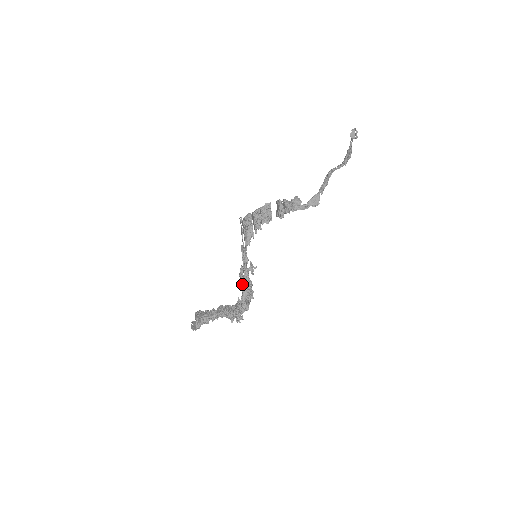
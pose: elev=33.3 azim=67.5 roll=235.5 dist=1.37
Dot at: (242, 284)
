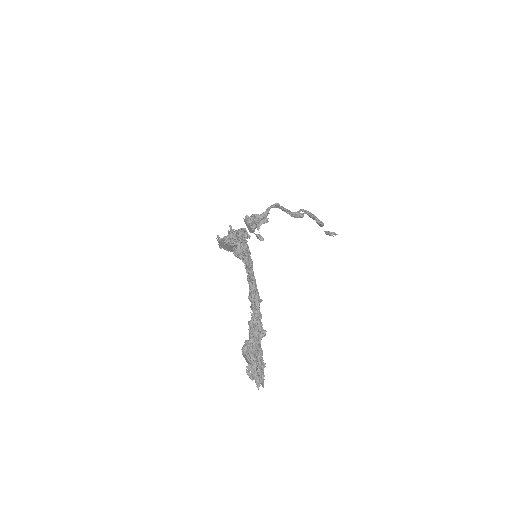
Dot at: (239, 253)
